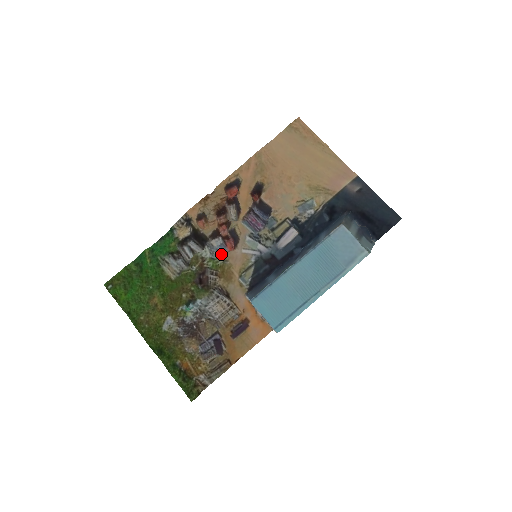
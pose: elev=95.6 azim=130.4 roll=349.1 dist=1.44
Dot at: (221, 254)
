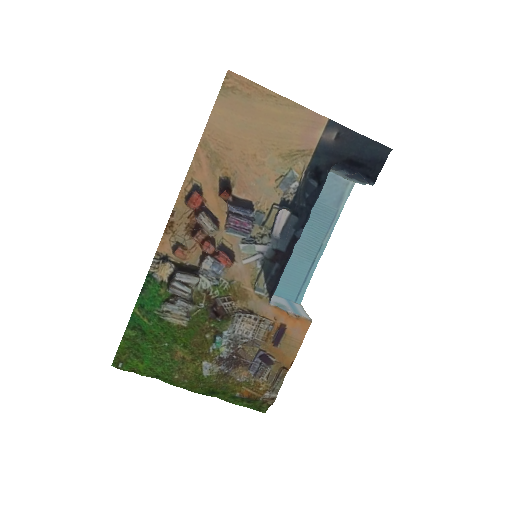
Dot at: (221, 275)
